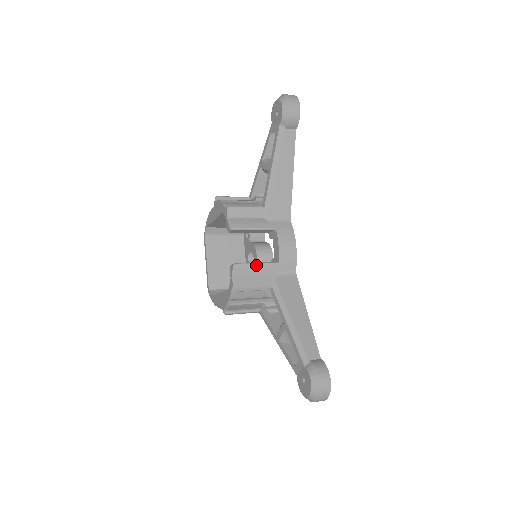
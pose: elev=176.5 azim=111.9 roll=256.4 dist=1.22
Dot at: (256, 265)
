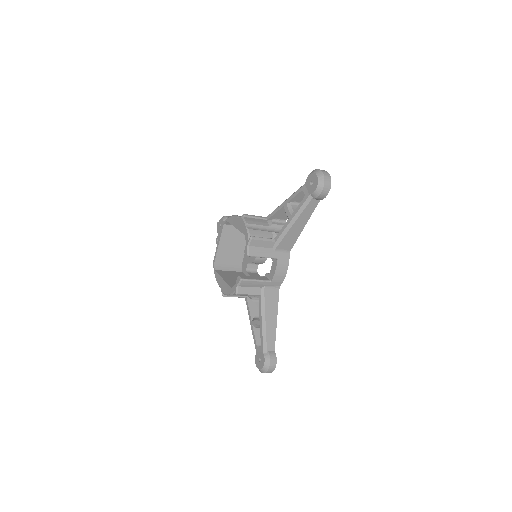
Dot at: (256, 281)
